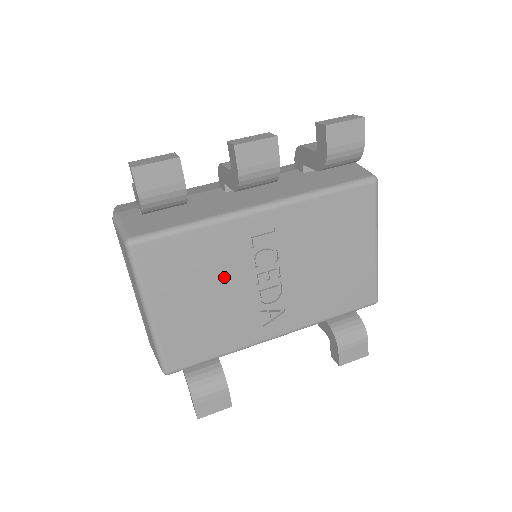
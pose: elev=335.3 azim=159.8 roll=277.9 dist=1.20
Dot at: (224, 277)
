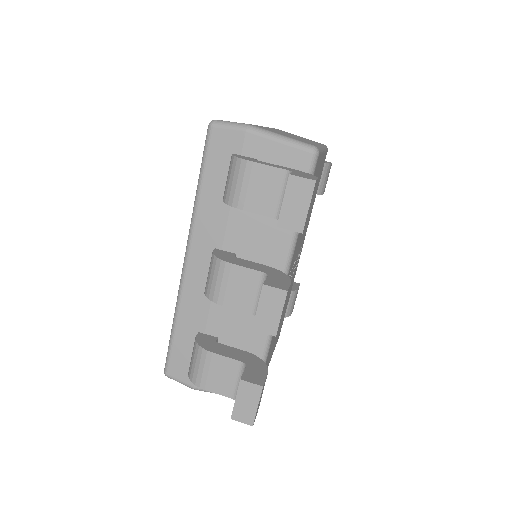
Dot at: occluded
